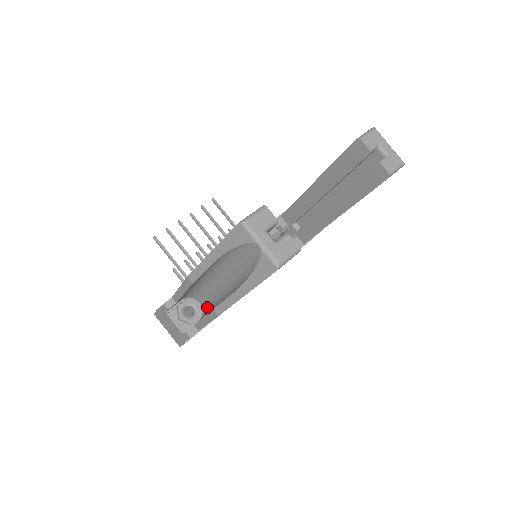
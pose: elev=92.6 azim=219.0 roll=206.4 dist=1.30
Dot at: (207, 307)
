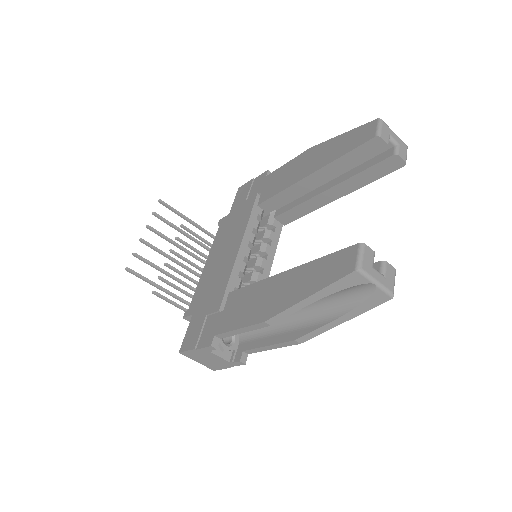
Dot at: occluded
